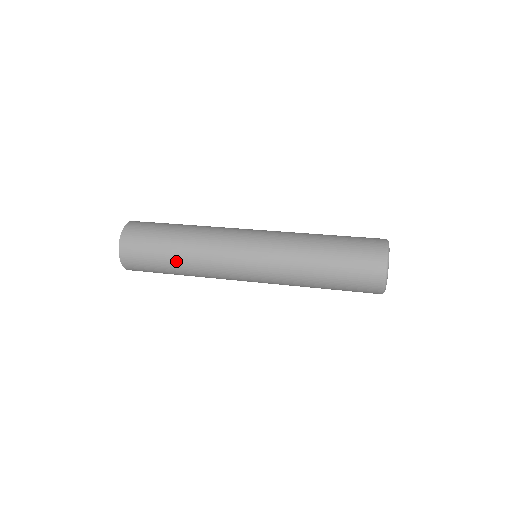
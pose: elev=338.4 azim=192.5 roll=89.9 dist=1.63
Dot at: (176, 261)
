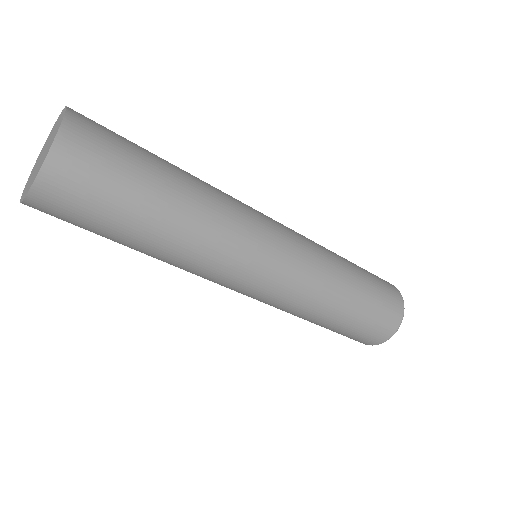
Dot at: (147, 244)
